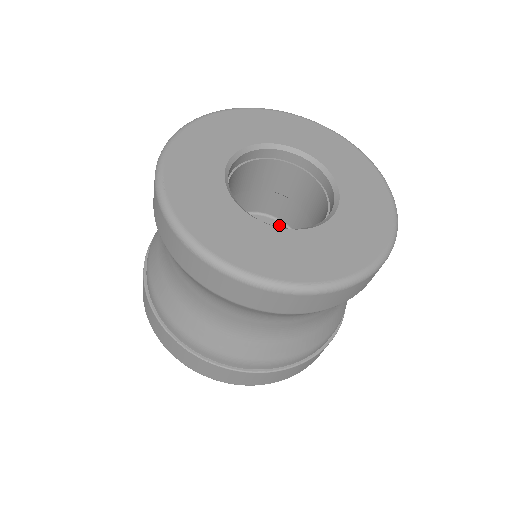
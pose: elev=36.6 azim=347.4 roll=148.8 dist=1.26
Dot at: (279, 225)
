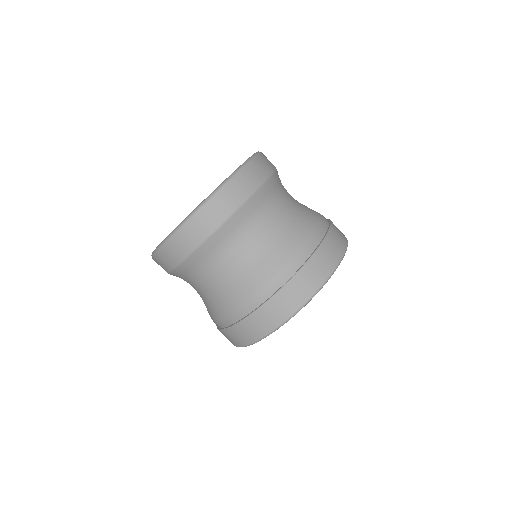
Dot at: occluded
